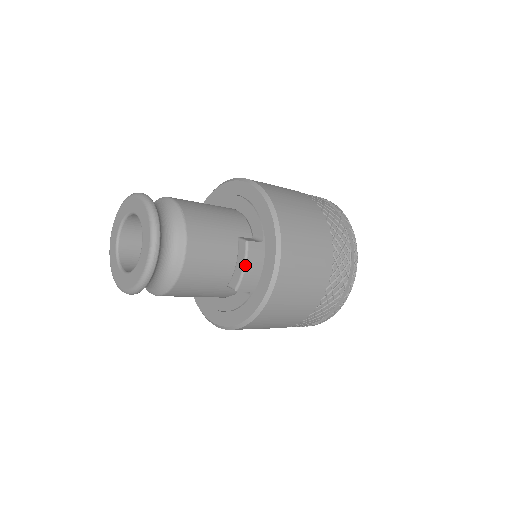
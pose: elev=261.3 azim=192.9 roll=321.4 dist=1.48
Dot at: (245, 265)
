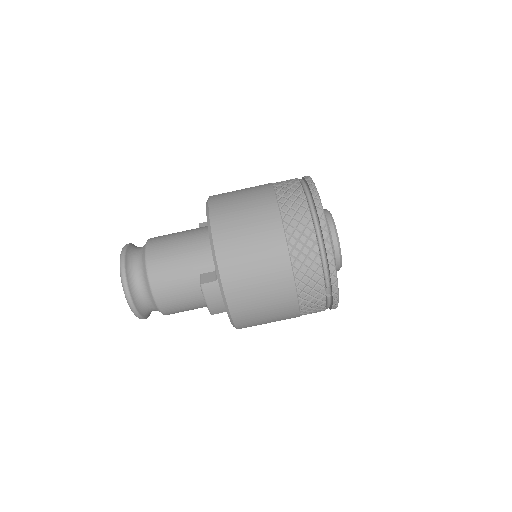
Dot at: (206, 302)
